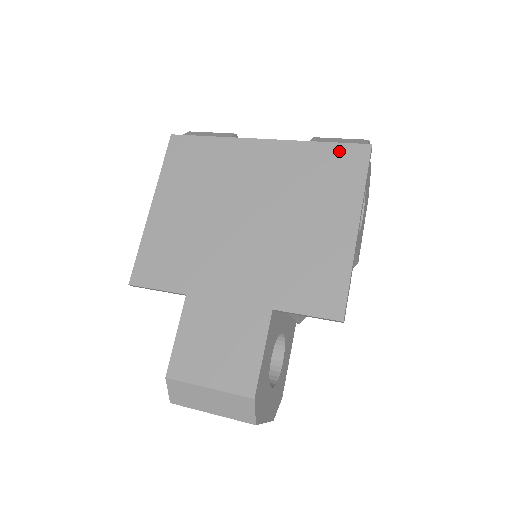
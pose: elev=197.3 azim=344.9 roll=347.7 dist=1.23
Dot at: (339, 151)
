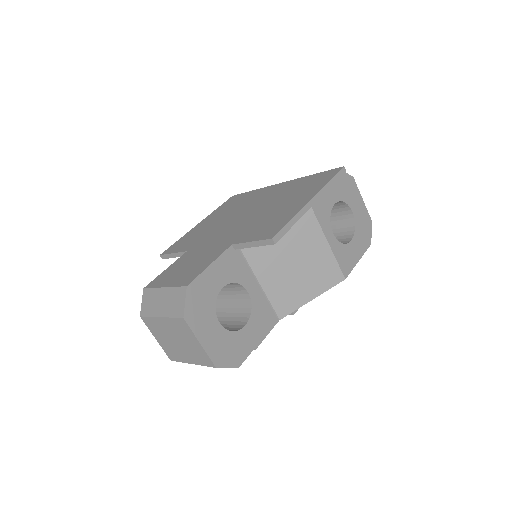
Dot at: (322, 174)
